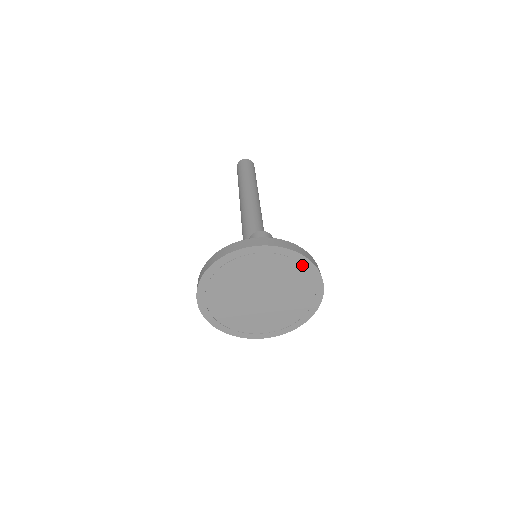
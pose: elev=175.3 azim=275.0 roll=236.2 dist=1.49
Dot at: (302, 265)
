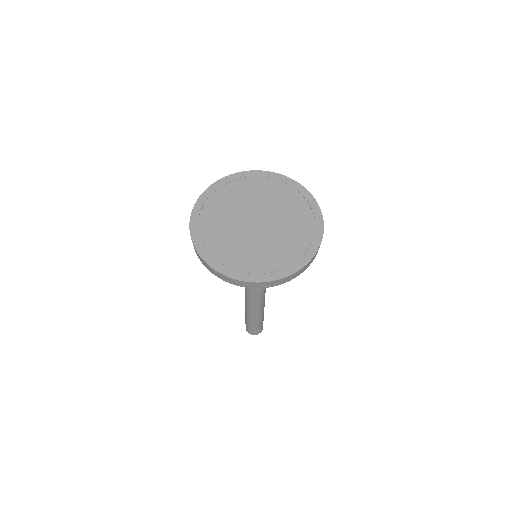
Dot at: (294, 189)
